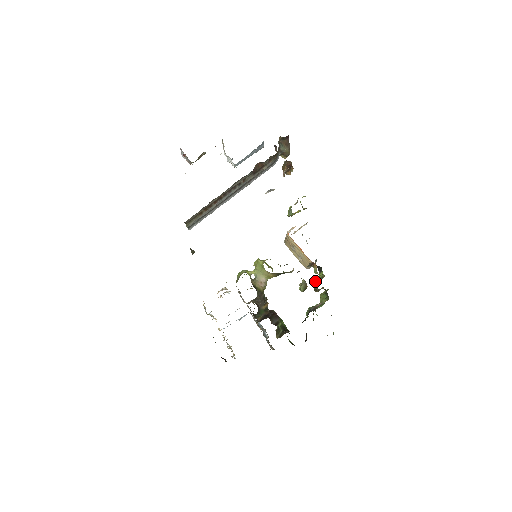
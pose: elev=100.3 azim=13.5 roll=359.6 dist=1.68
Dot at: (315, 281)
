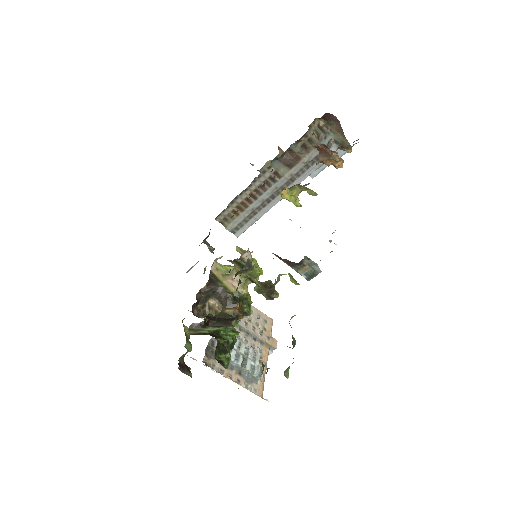
Dot at: occluded
